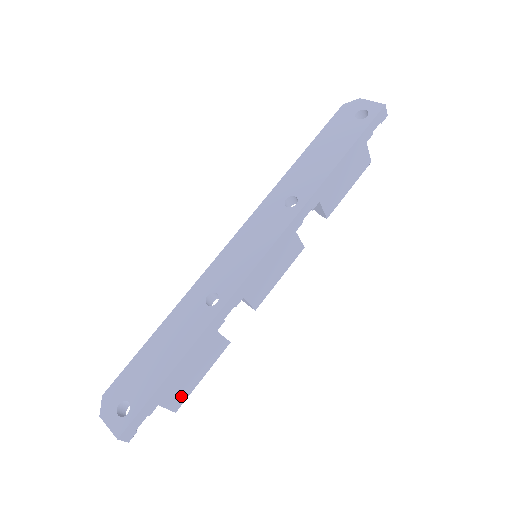
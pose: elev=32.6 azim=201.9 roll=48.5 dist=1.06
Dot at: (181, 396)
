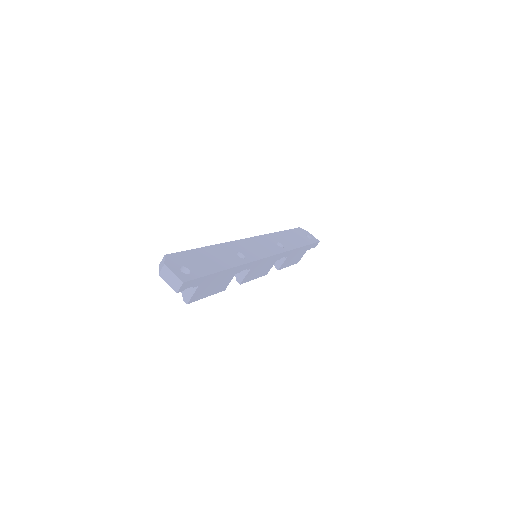
Dot at: (198, 295)
